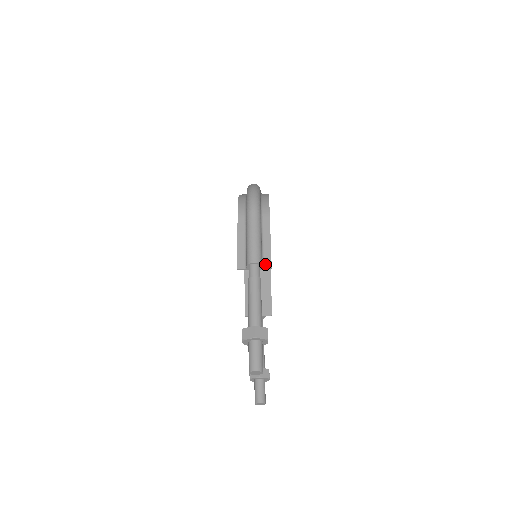
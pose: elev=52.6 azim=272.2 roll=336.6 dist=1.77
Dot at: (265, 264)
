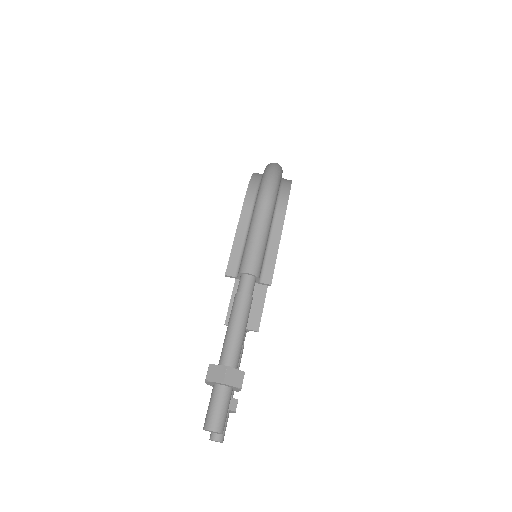
Dot at: (264, 277)
